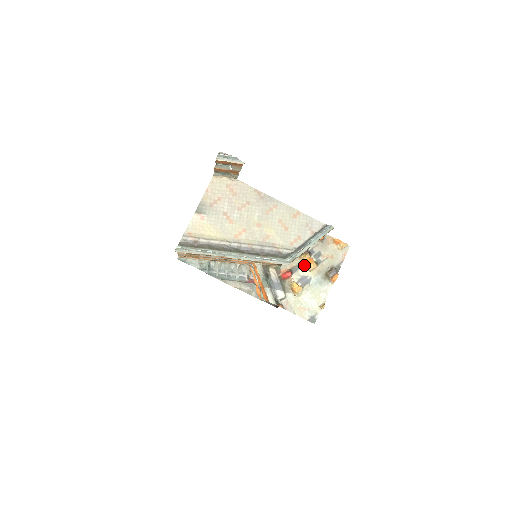
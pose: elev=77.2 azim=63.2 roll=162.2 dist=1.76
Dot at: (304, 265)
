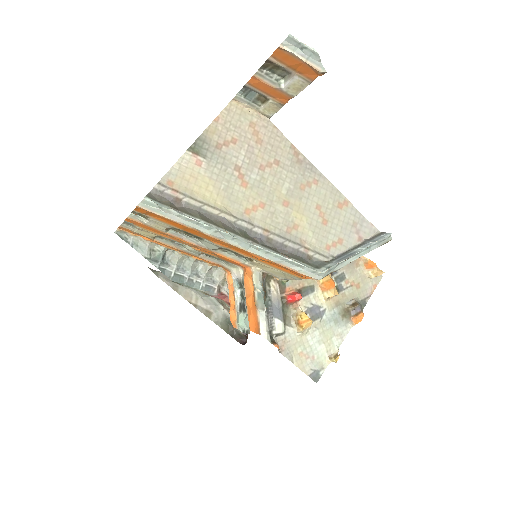
Dot at: (319, 288)
